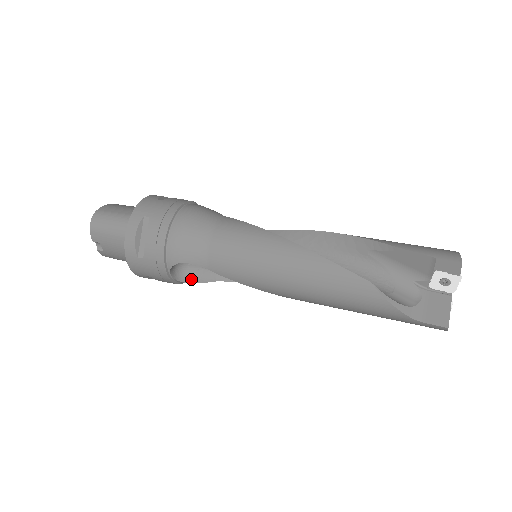
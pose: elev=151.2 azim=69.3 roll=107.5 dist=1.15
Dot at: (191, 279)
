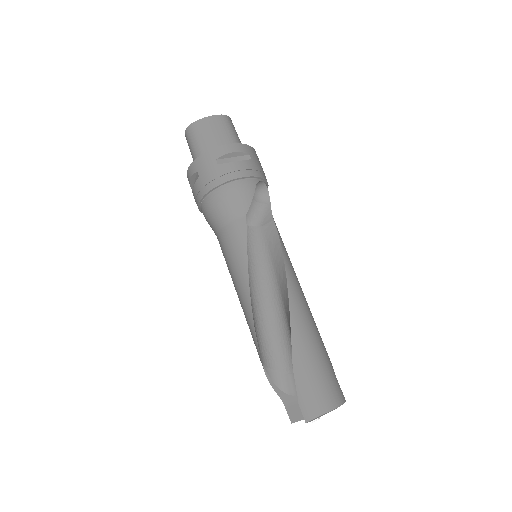
Dot at: occluded
